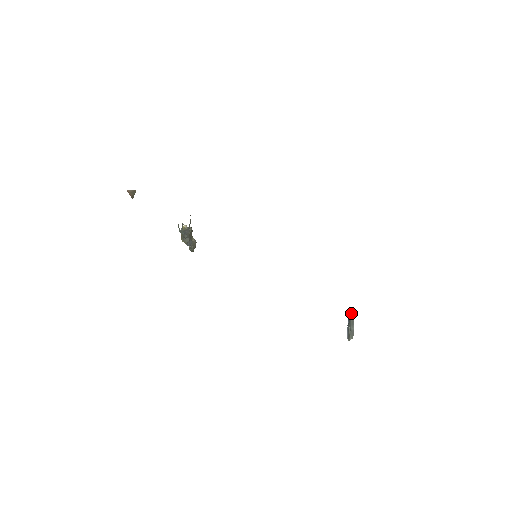
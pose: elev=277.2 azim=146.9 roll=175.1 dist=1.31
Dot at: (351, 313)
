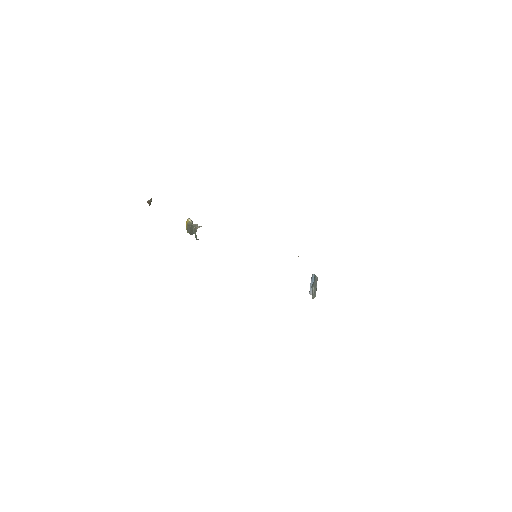
Dot at: (315, 278)
